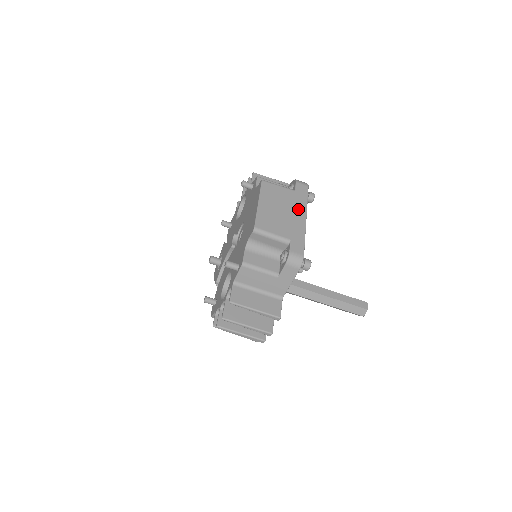
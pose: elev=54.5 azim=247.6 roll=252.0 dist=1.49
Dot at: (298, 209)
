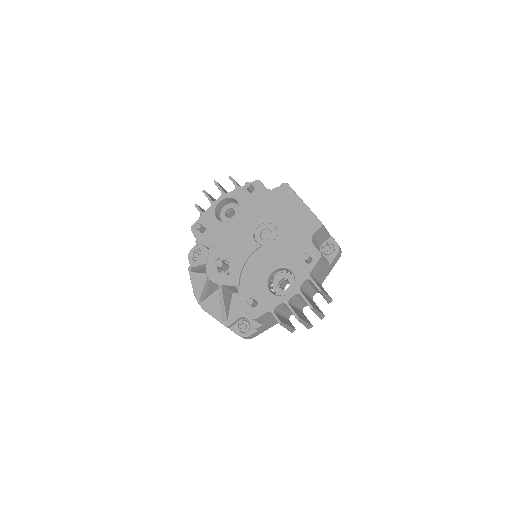
Dot at: occluded
